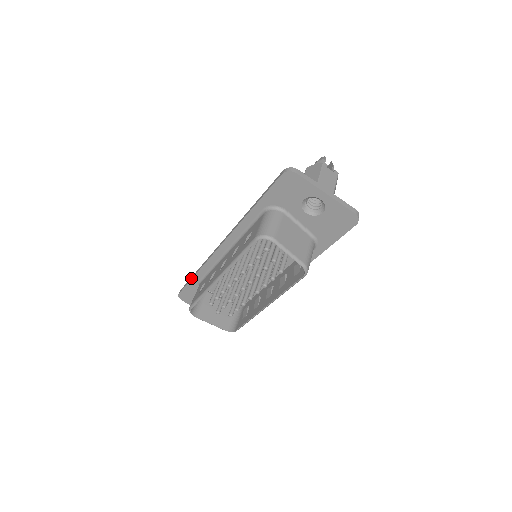
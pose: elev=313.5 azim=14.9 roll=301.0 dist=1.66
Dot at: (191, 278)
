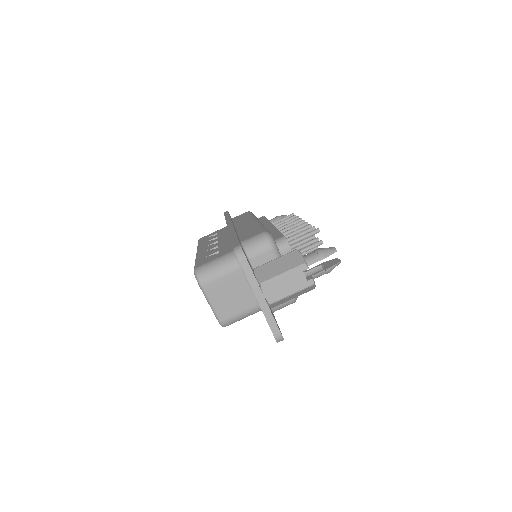
Dot at: (226, 215)
